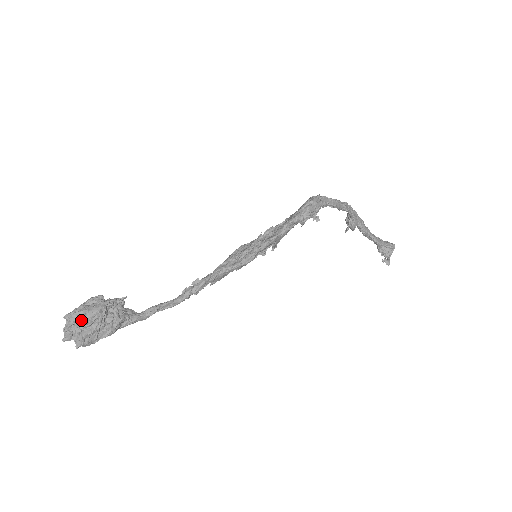
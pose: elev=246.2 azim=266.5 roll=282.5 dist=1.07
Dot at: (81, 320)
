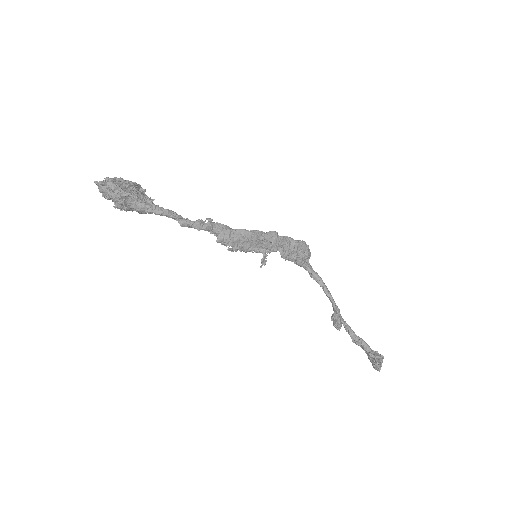
Dot at: (118, 180)
